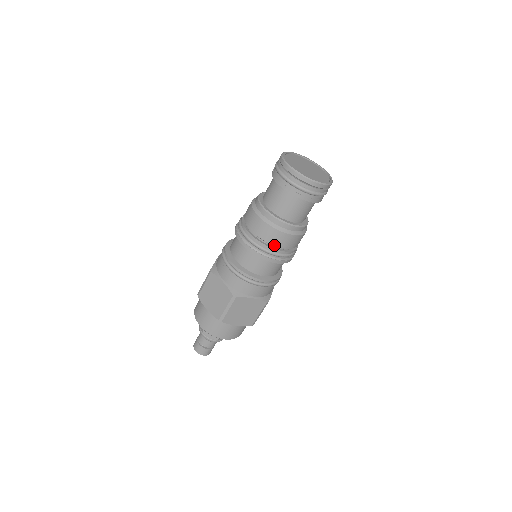
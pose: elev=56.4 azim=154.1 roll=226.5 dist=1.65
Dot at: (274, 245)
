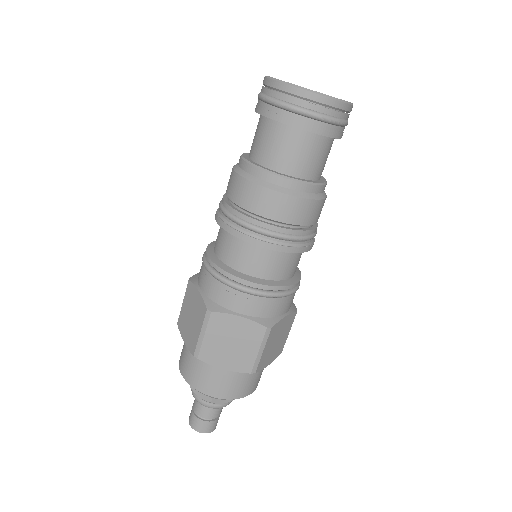
Dot at: (306, 225)
